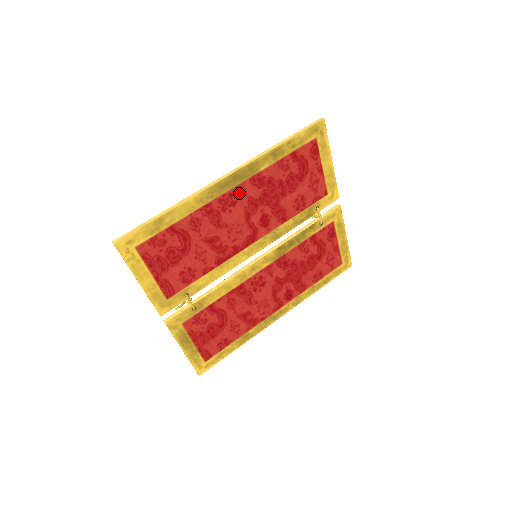
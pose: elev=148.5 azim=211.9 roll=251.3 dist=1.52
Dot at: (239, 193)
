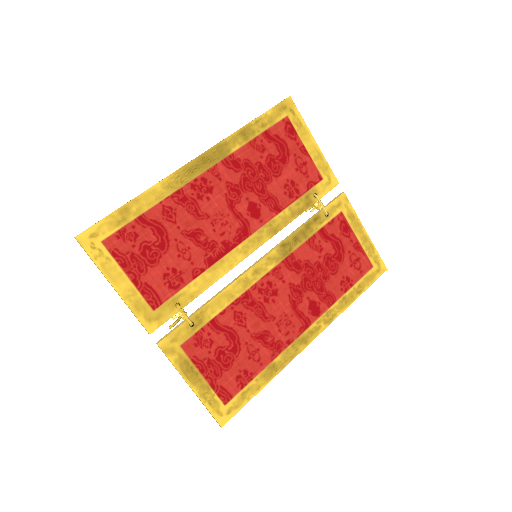
Dot at: (213, 178)
